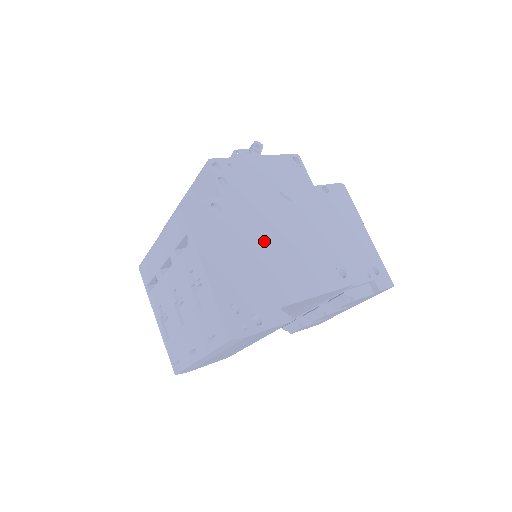
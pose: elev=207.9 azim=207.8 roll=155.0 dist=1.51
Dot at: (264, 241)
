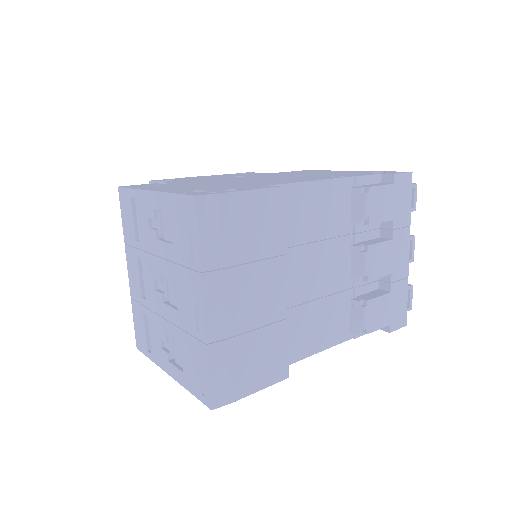
Dot at: occluded
